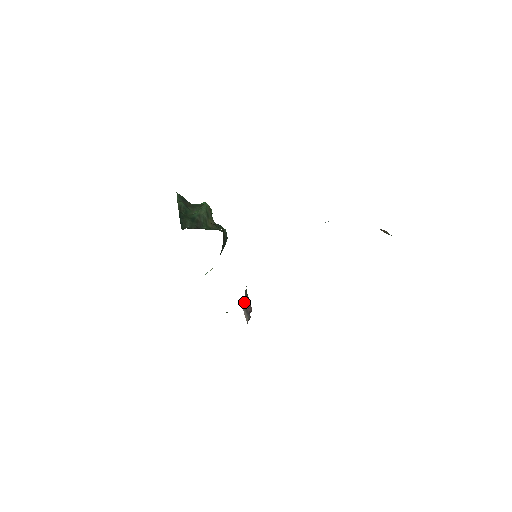
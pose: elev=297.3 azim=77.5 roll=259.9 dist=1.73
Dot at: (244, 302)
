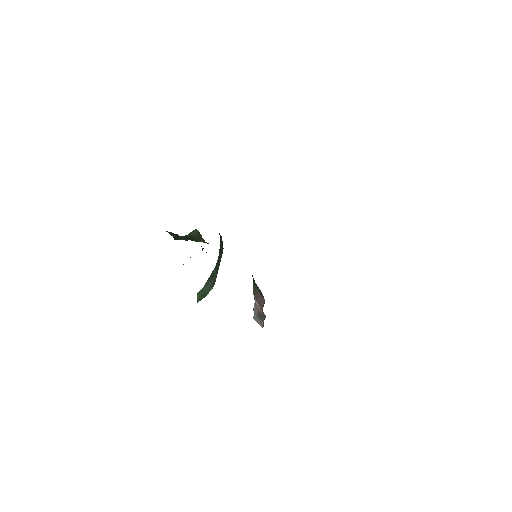
Dot at: (254, 308)
